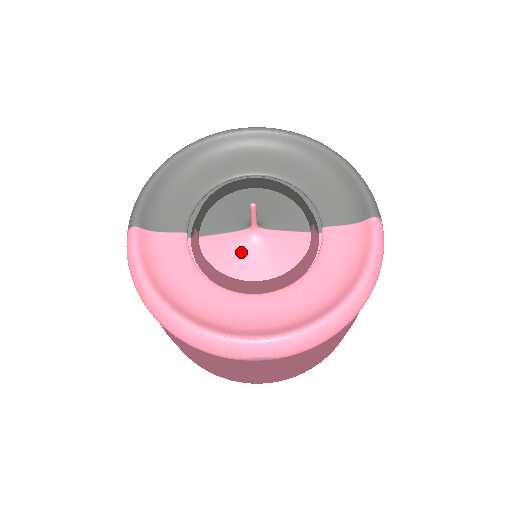
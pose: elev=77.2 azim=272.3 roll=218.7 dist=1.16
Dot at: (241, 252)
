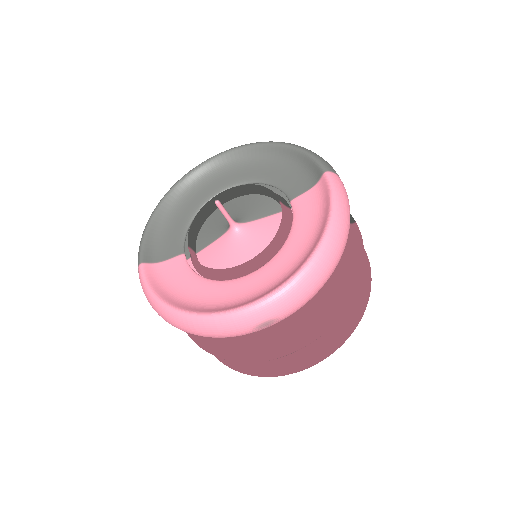
Dot at: (230, 249)
